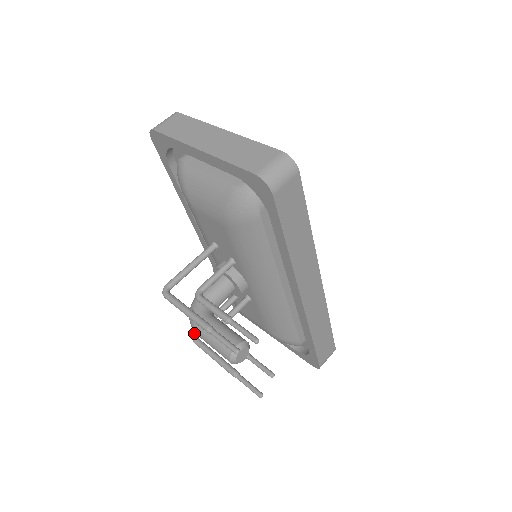
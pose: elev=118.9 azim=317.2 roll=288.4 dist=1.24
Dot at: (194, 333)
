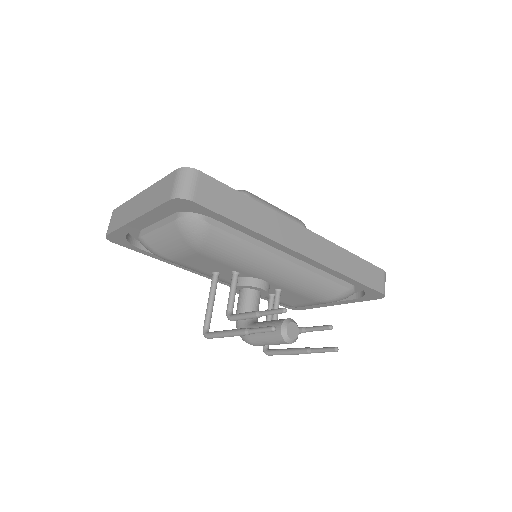
Dot at: occluded
